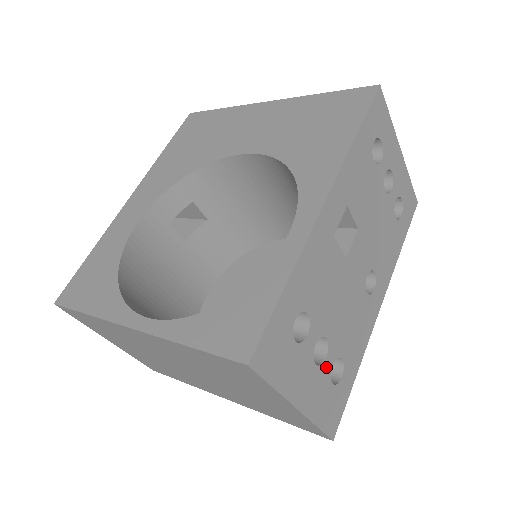
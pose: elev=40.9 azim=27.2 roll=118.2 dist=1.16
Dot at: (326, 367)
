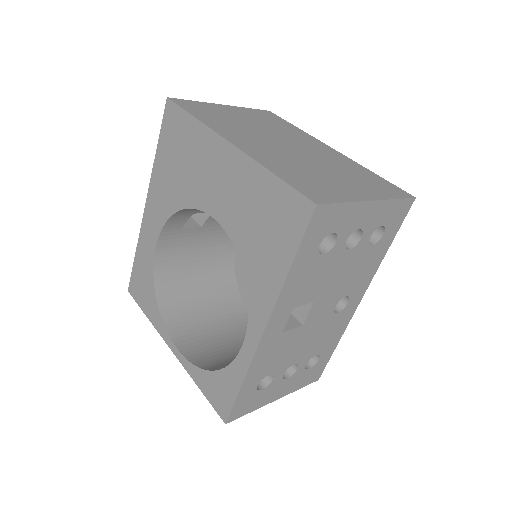
Dot at: (299, 371)
